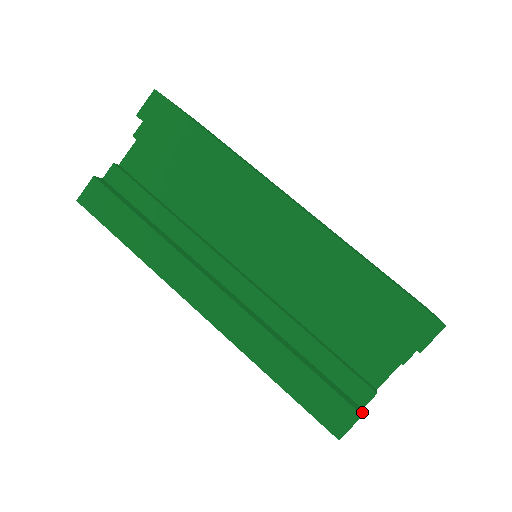
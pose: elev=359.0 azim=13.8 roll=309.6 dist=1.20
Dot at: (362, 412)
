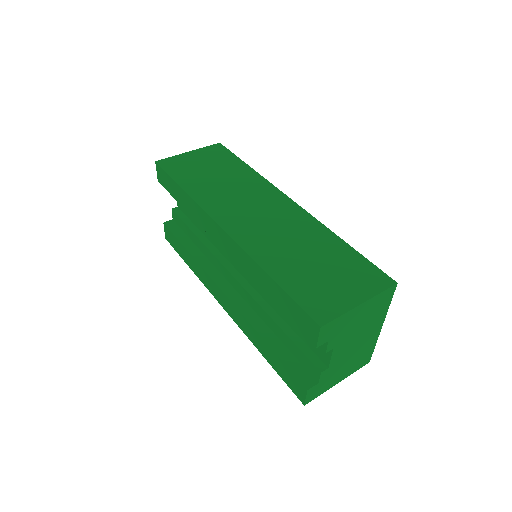
Dot at: (311, 387)
